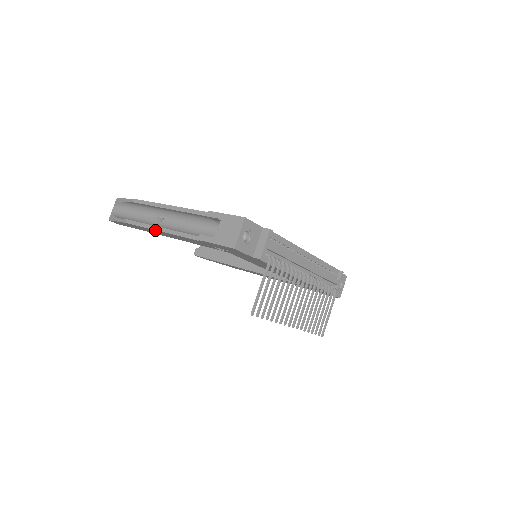
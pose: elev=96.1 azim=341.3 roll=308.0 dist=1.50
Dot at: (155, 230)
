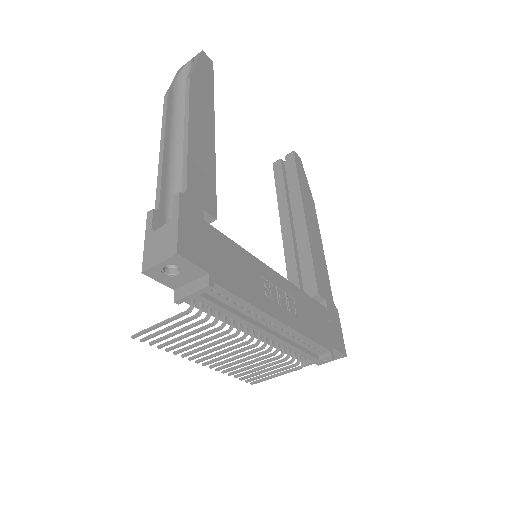
Dot at: (162, 141)
